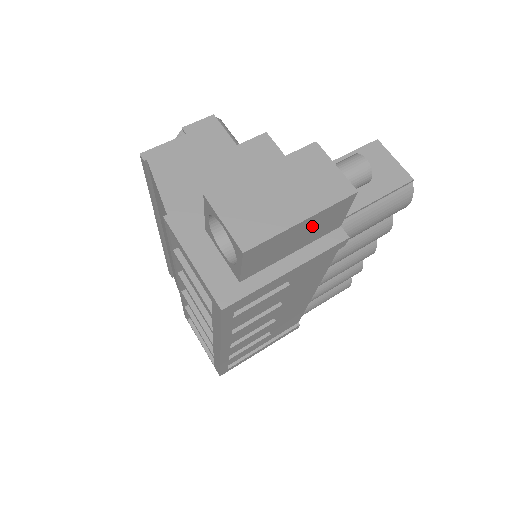
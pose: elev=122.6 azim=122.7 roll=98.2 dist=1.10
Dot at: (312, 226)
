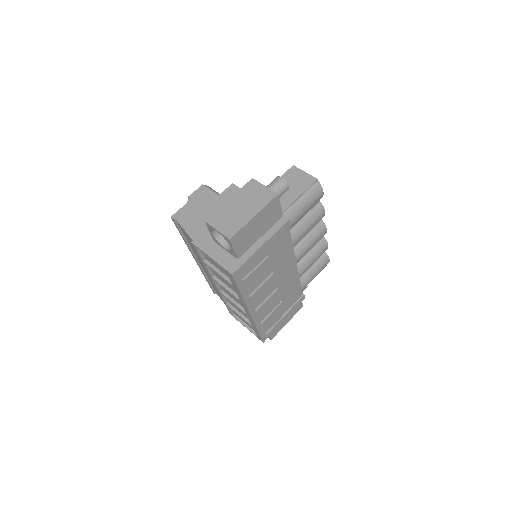
Dot at: (262, 218)
